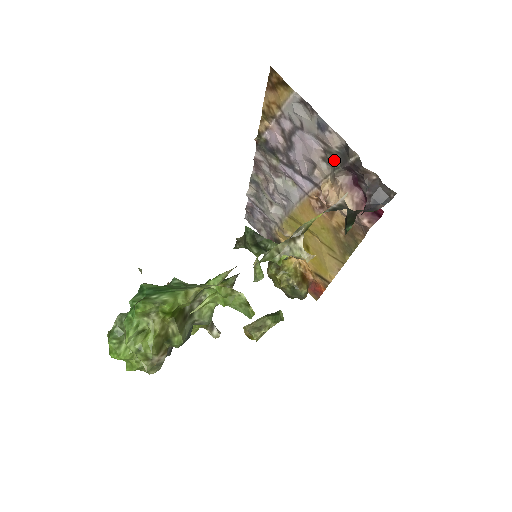
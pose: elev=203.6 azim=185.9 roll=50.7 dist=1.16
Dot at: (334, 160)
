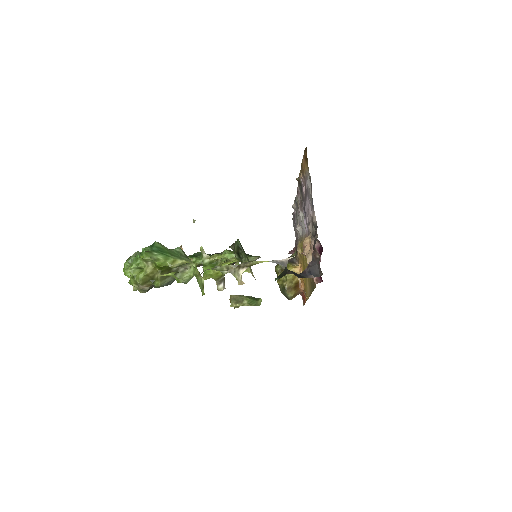
Dot at: (313, 228)
